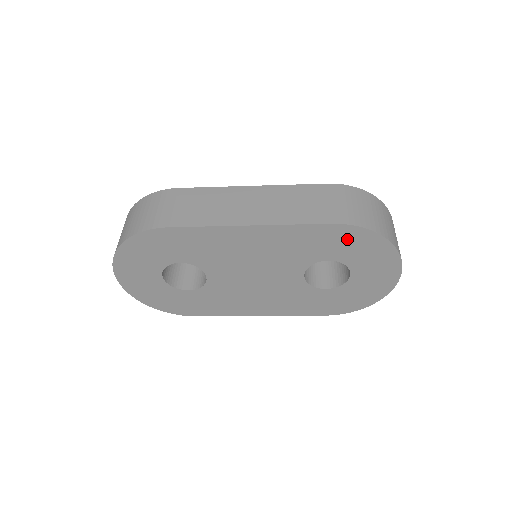
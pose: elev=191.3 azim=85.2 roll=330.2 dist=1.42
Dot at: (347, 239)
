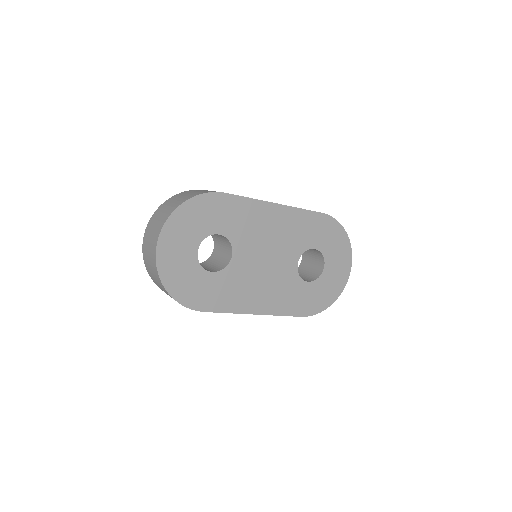
Dot at: (327, 229)
